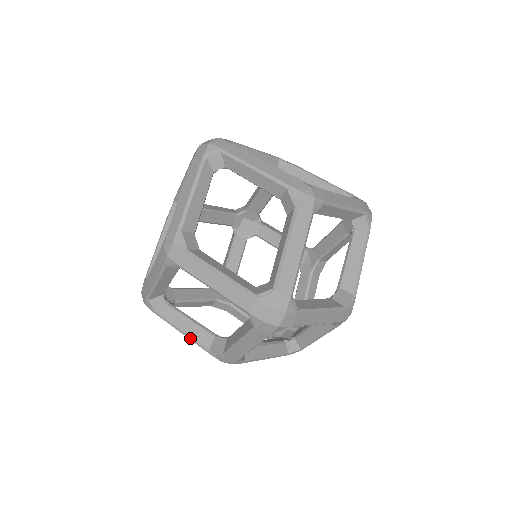
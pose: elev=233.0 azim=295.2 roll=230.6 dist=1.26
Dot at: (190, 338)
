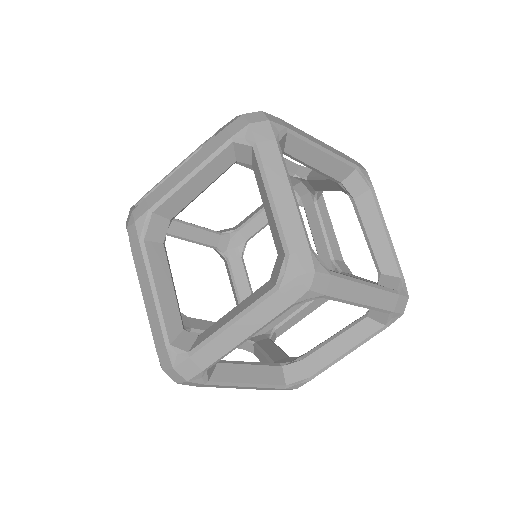
Dot at: occluded
